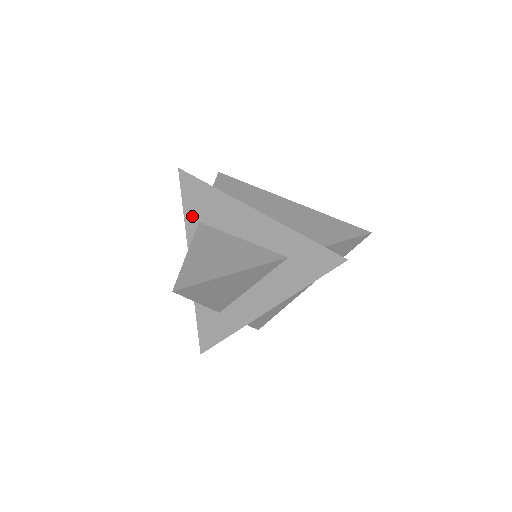
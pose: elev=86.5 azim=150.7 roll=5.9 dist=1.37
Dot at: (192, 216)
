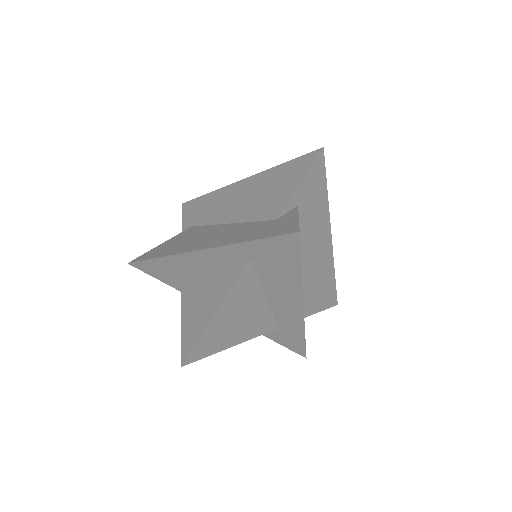
Dot at: (251, 252)
